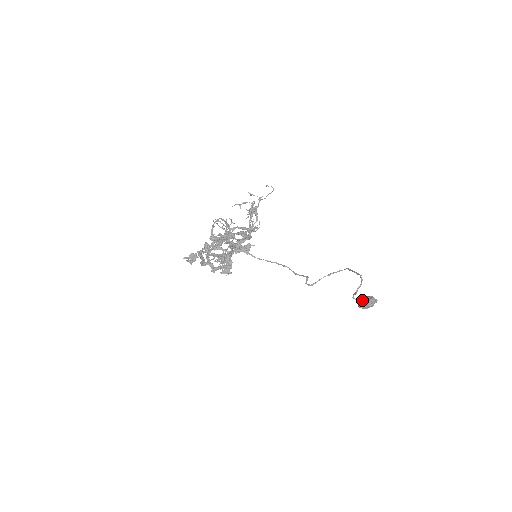
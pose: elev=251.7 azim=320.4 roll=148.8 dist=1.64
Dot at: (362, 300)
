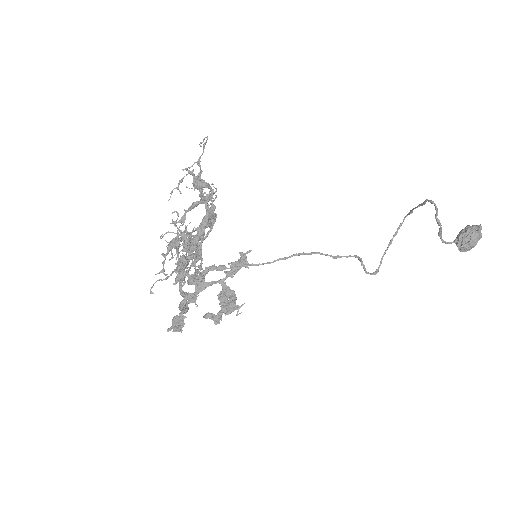
Dot at: (458, 237)
